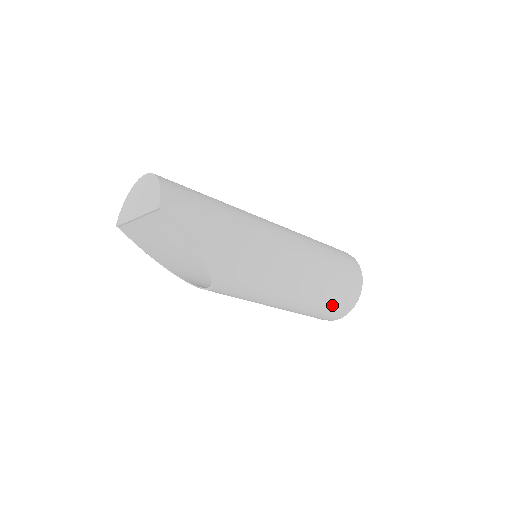
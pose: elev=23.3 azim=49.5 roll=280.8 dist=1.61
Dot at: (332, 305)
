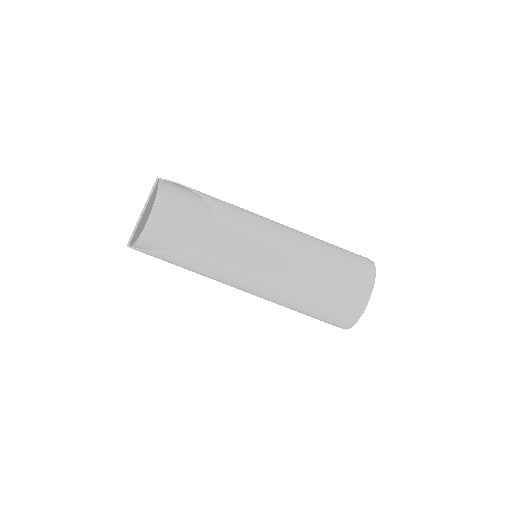
Dot at: (348, 256)
